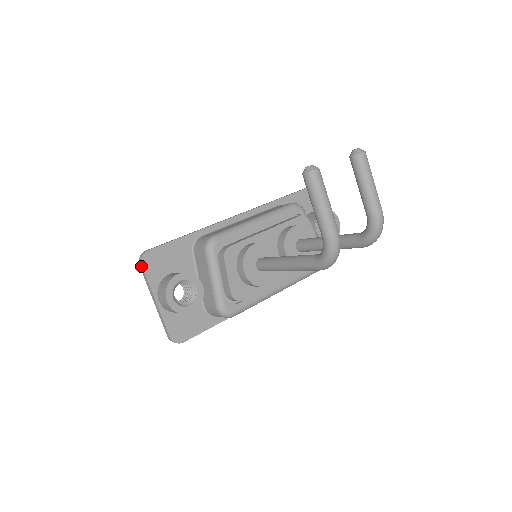
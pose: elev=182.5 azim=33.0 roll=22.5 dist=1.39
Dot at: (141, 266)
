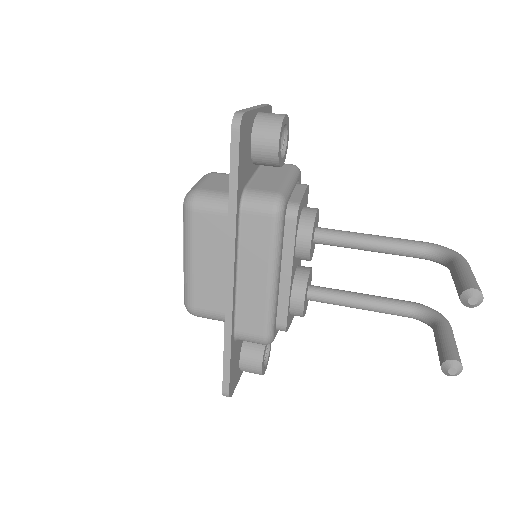
Dot at: (231, 394)
